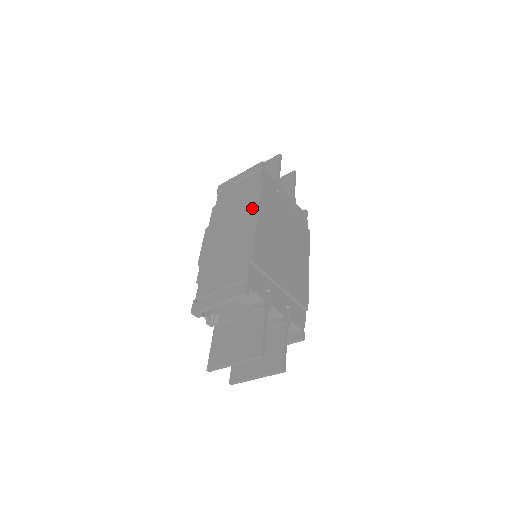
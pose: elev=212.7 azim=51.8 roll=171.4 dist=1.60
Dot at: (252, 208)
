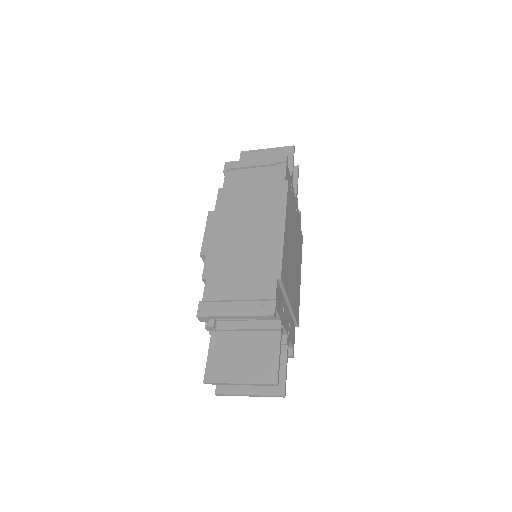
Dot at: (277, 211)
